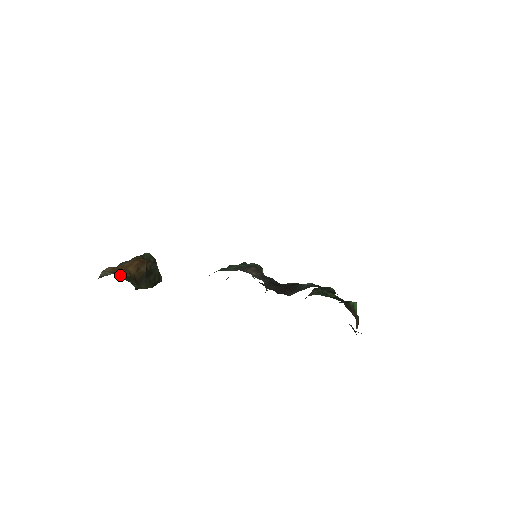
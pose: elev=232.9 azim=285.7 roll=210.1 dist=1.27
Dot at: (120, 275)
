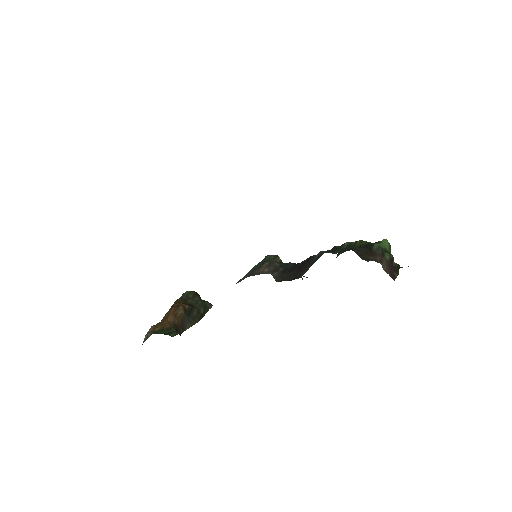
Dot at: (159, 331)
